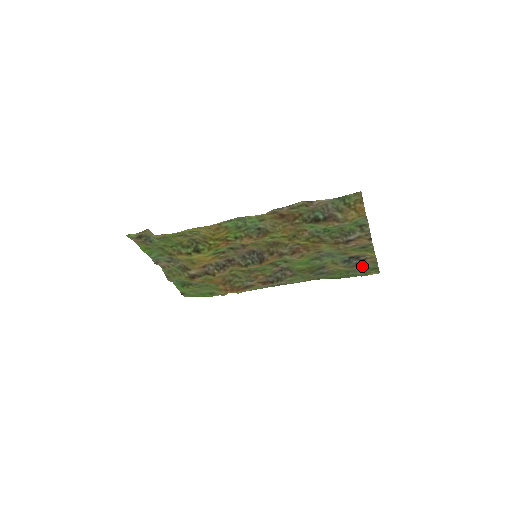
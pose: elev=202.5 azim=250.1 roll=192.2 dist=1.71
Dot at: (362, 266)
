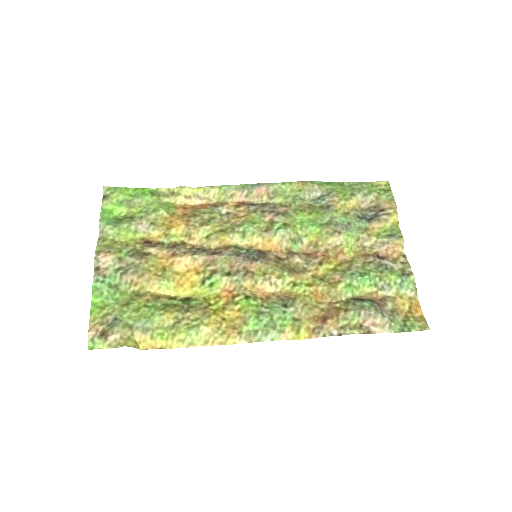
Dot at: (375, 202)
